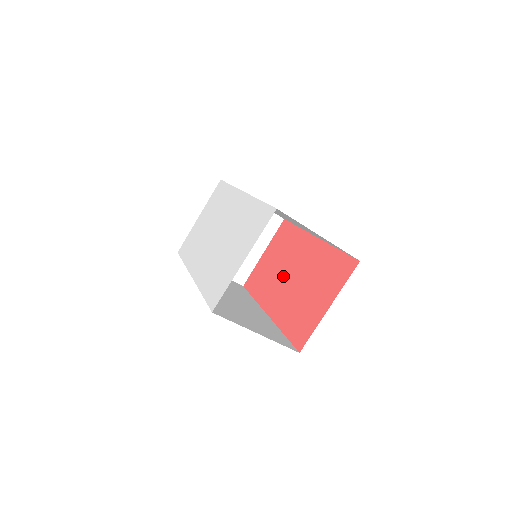
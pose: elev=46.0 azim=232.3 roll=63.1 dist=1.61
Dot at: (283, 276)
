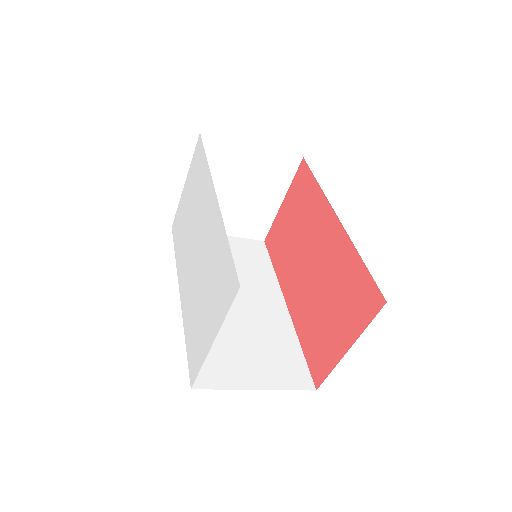
Dot at: (301, 258)
